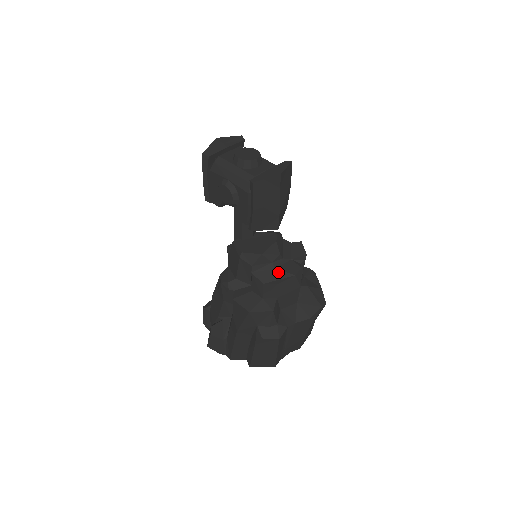
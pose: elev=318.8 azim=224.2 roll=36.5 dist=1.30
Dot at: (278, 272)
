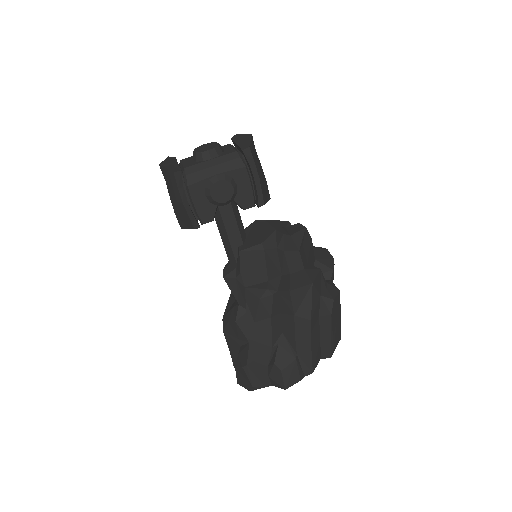
Dot at: (295, 236)
